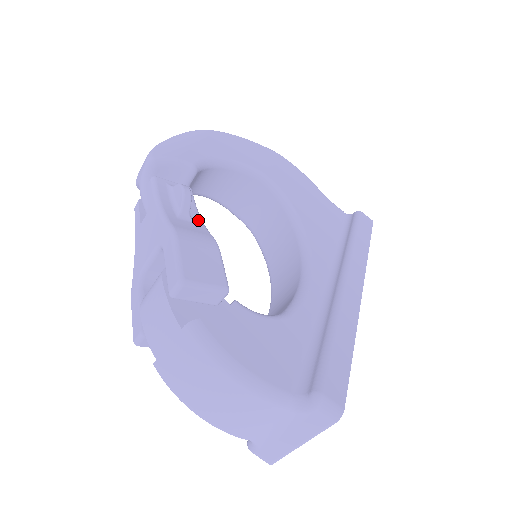
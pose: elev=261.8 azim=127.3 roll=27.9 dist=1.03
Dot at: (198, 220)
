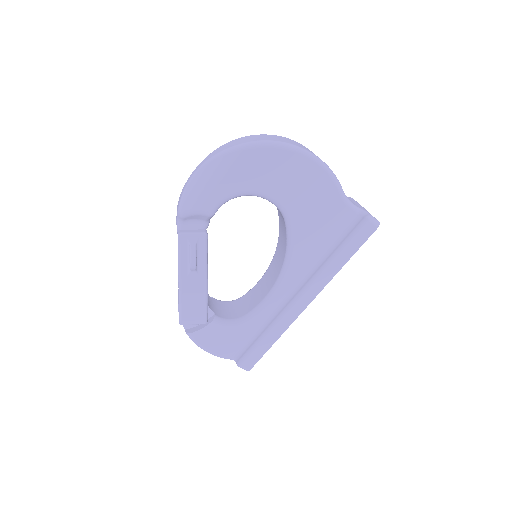
Dot at: (203, 270)
